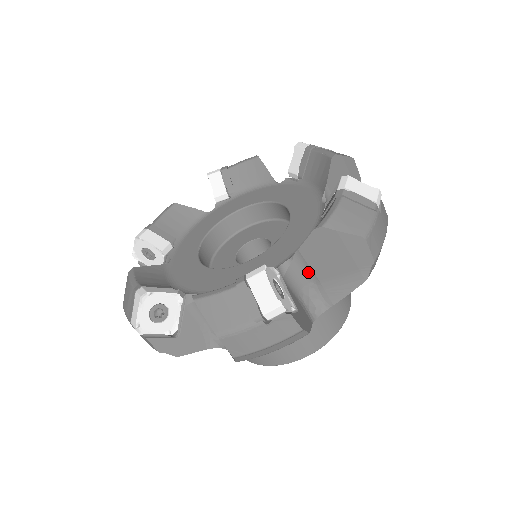
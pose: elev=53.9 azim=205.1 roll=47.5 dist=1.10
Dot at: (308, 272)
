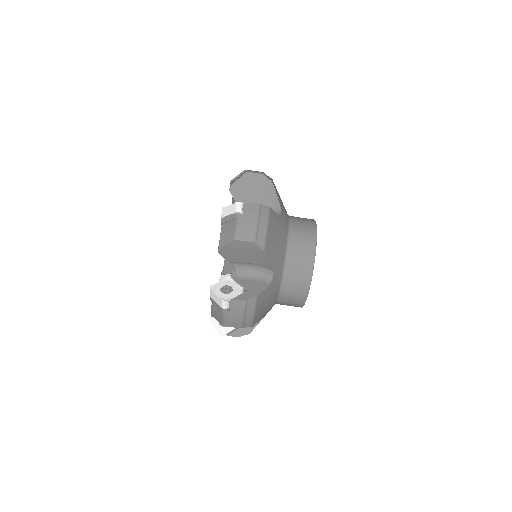
Dot at: occluded
